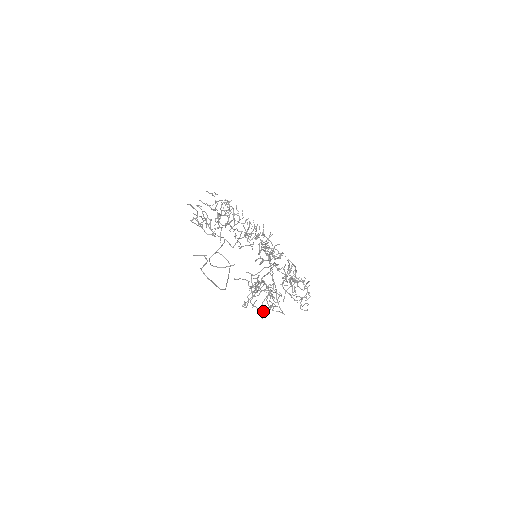
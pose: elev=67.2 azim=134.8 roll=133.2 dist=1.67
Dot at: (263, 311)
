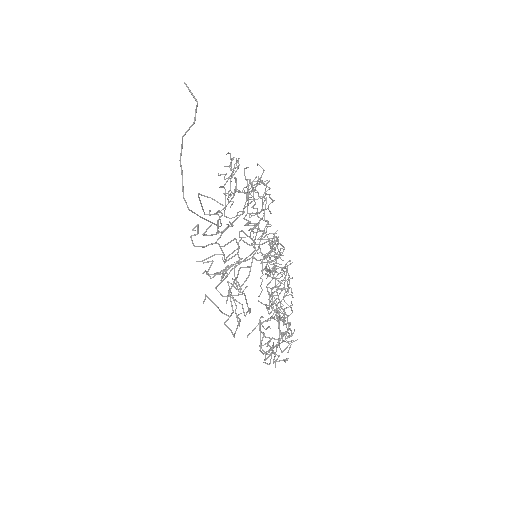
Dot at: occluded
